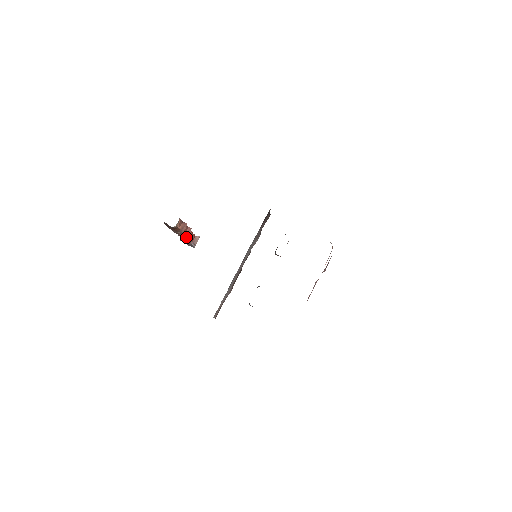
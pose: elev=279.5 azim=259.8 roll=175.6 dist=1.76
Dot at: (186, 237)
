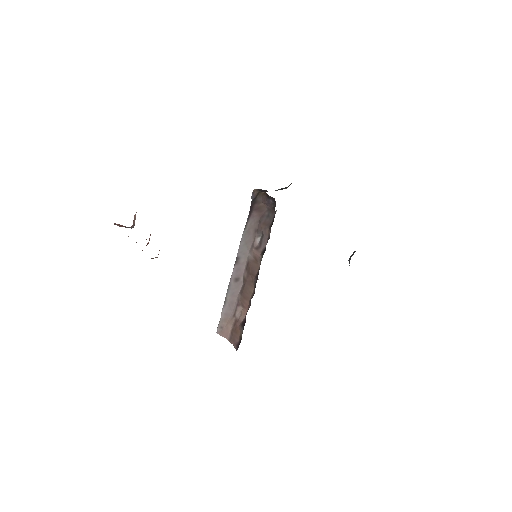
Dot at: (147, 243)
